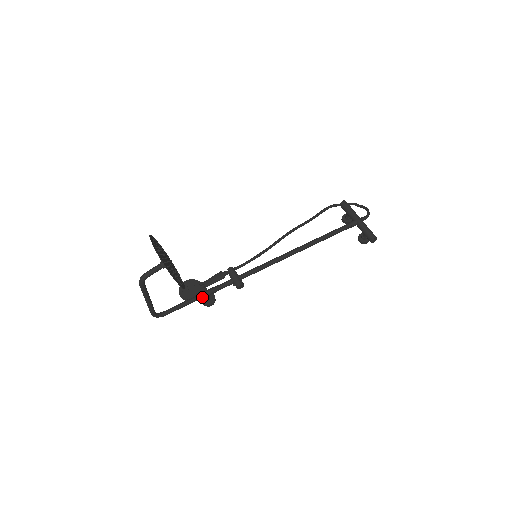
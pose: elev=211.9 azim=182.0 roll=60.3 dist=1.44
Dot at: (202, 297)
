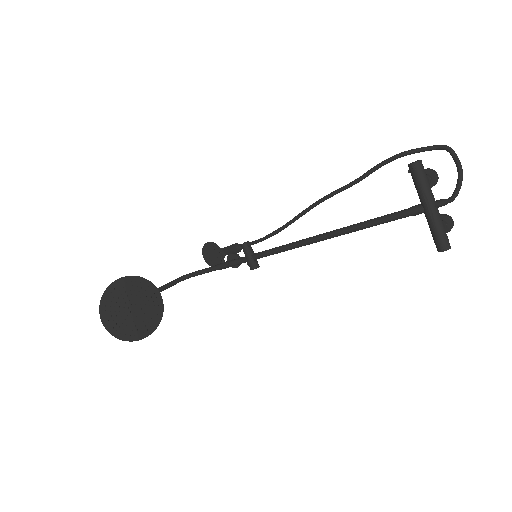
Dot at: occluded
